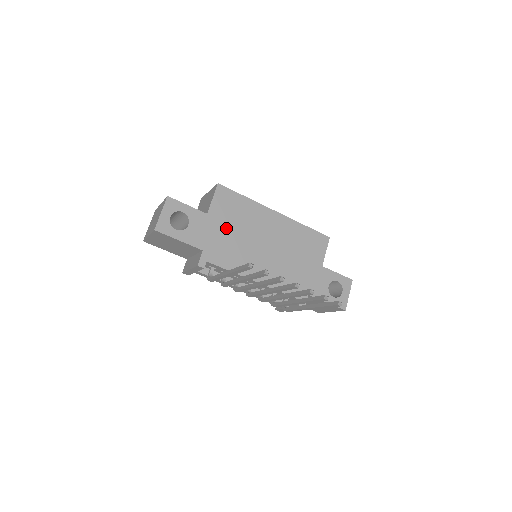
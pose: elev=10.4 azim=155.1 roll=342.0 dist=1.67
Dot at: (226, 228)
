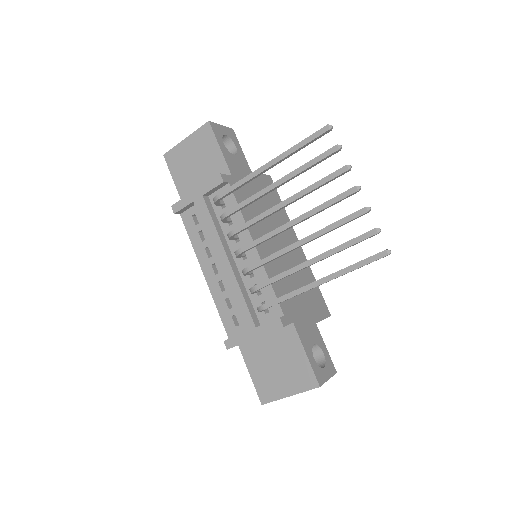
Dot at: occluded
